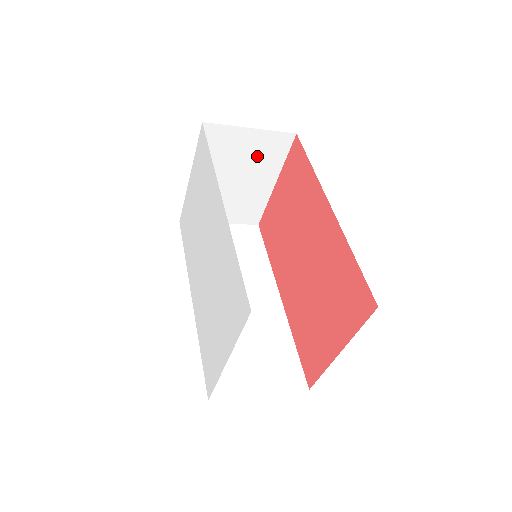
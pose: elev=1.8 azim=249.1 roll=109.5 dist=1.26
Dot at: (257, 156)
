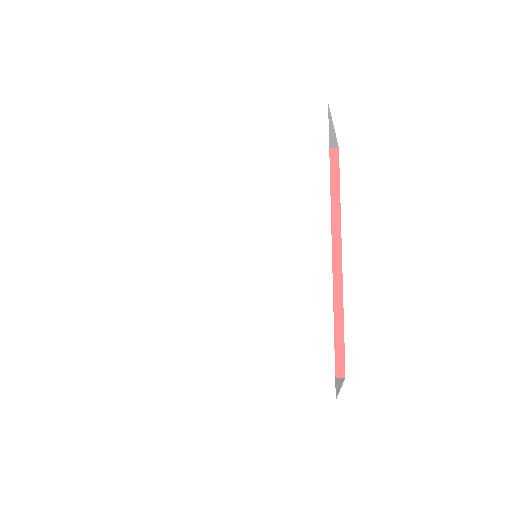
Dot at: occluded
